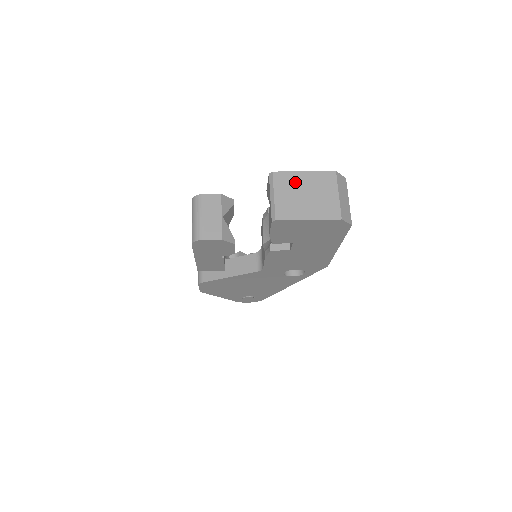
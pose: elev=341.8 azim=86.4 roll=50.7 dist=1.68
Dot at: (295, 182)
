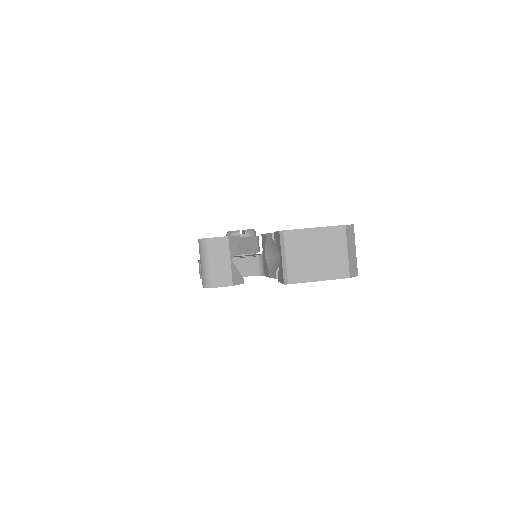
Dot at: (306, 241)
